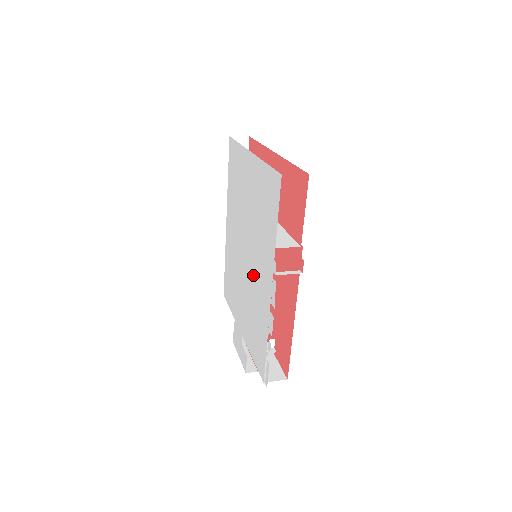
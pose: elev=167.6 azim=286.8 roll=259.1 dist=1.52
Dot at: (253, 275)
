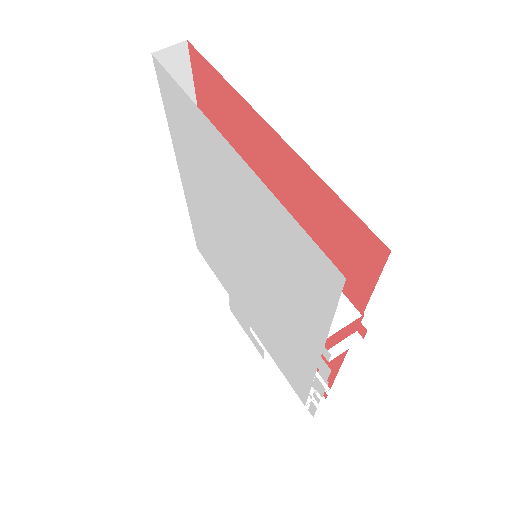
Dot at: (267, 303)
